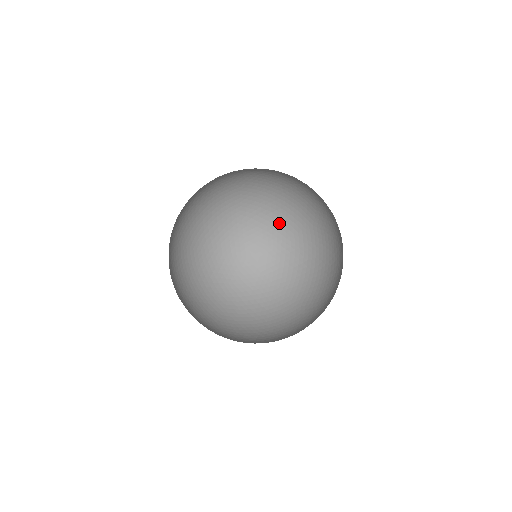
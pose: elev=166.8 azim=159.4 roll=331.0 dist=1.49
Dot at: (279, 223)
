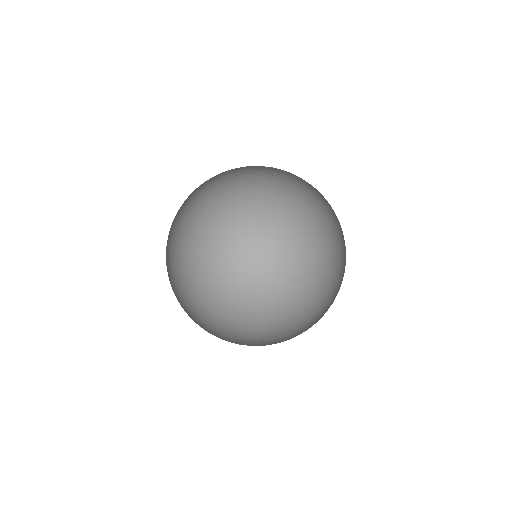
Dot at: (280, 291)
